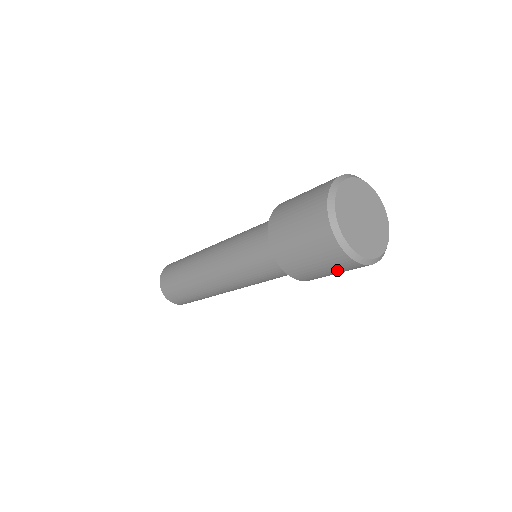
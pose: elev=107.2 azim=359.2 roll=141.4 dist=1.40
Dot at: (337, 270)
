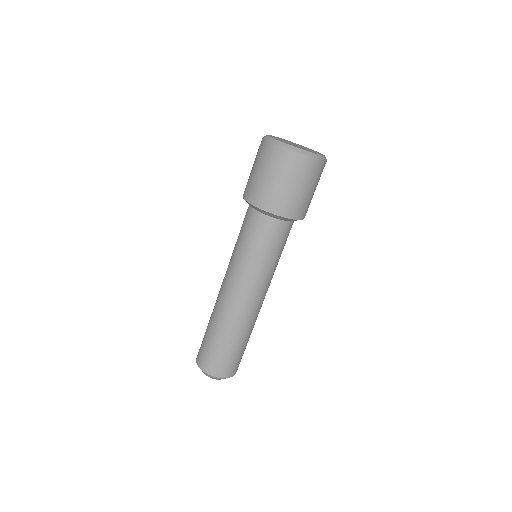
Dot at: (285, 174)
